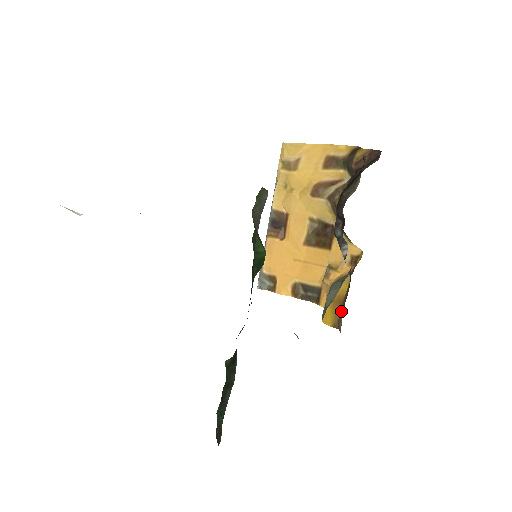
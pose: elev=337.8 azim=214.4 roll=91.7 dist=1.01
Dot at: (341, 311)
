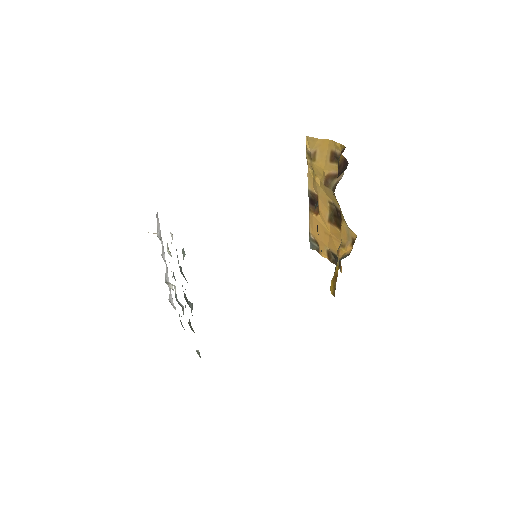
Dot at: (335, 286)
